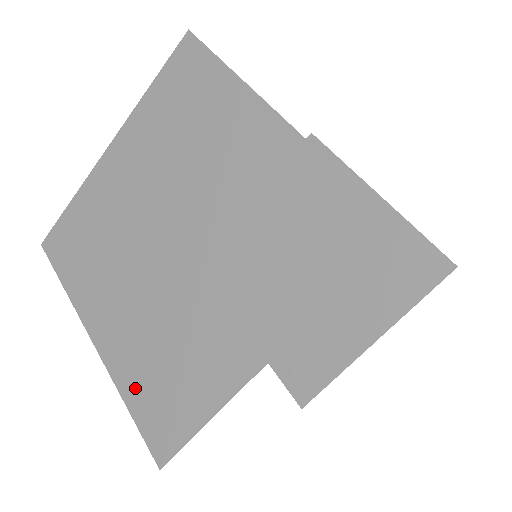
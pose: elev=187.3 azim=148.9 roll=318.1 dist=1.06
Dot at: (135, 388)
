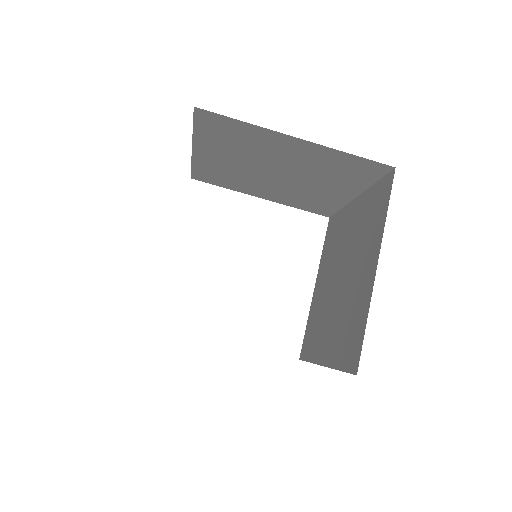
Dot at: occluded
